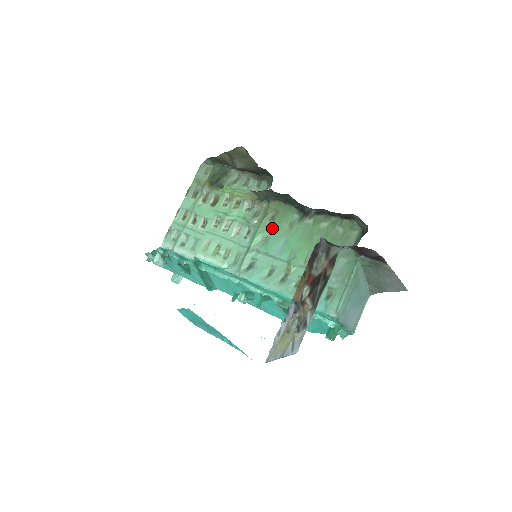
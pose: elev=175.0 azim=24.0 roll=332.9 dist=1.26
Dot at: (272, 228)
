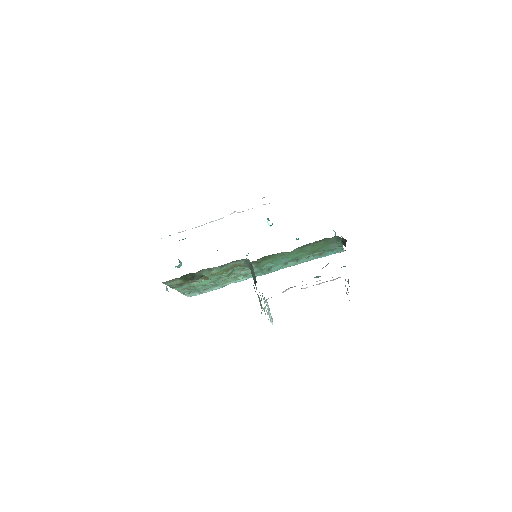
Dot at: (270, 261)
